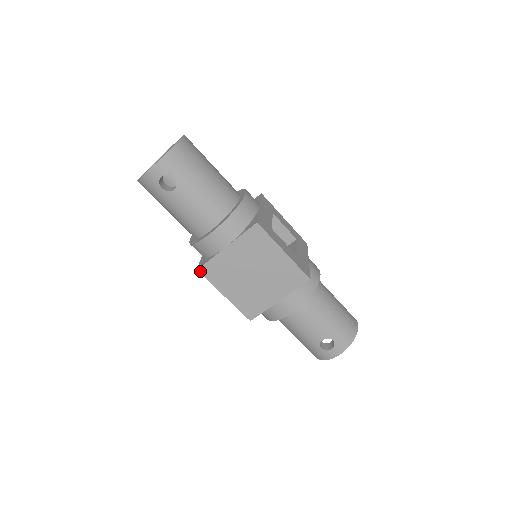
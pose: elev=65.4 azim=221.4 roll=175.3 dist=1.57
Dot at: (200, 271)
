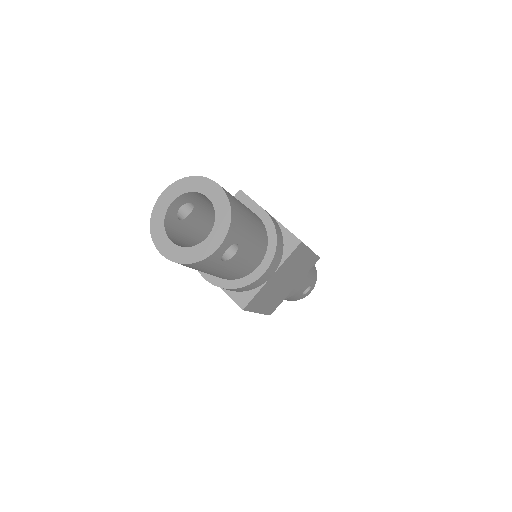
Dot at: (245, 309)
